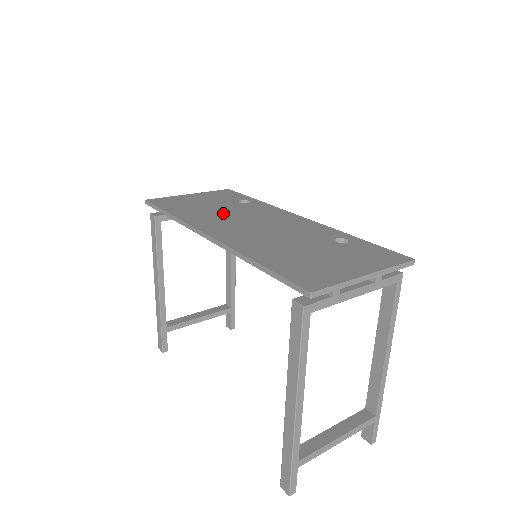
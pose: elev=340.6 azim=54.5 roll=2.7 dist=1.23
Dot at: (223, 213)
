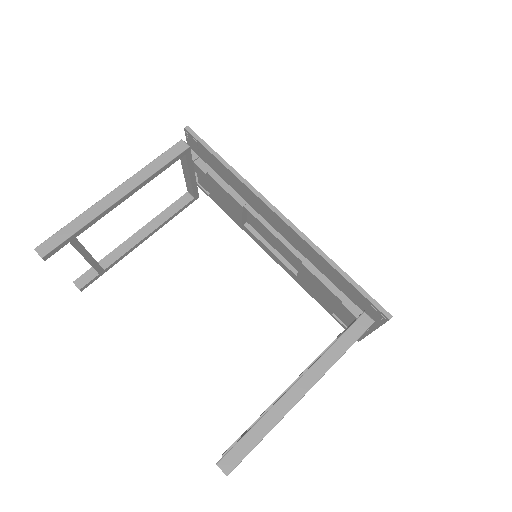
Dot at: occluded
